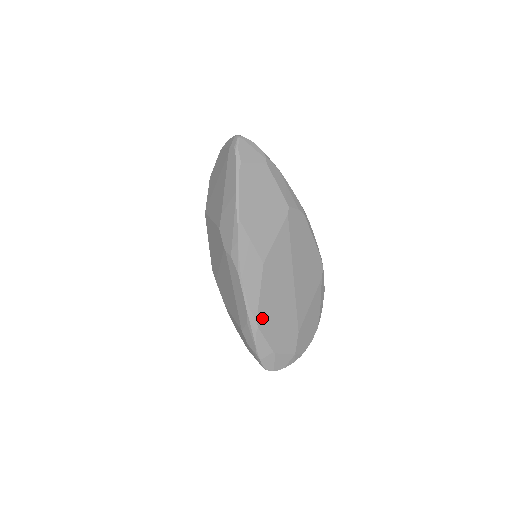
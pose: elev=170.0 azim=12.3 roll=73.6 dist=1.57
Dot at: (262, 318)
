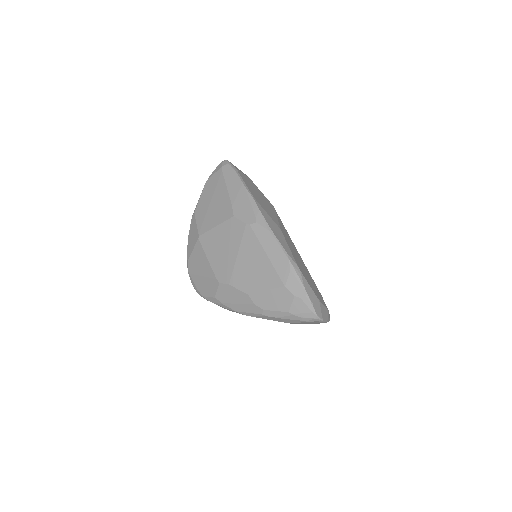
Dot at: (299, 266)
